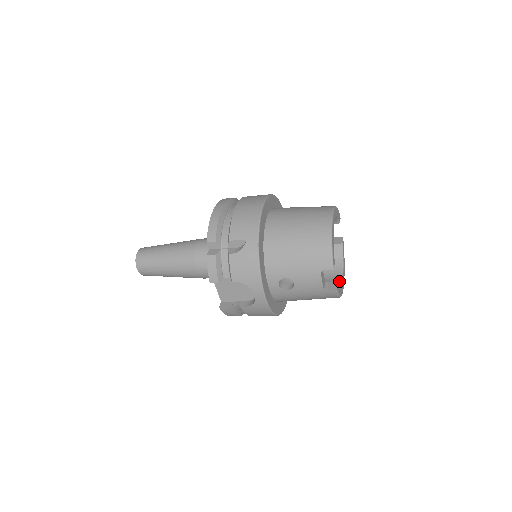
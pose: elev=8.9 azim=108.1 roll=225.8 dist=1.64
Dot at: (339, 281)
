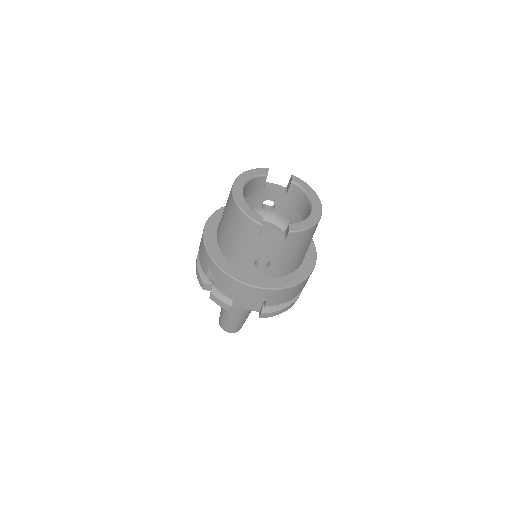
Dot at: (309, 213)
